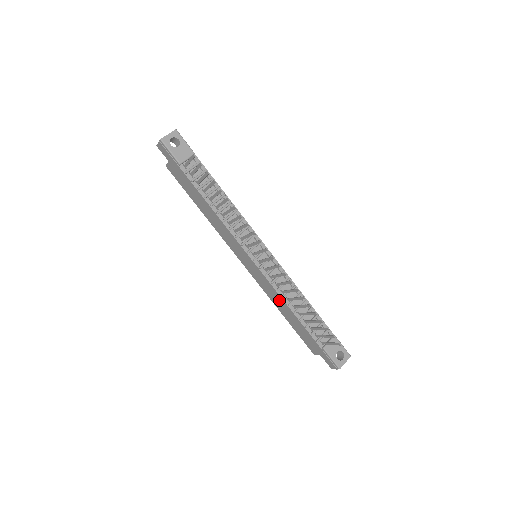
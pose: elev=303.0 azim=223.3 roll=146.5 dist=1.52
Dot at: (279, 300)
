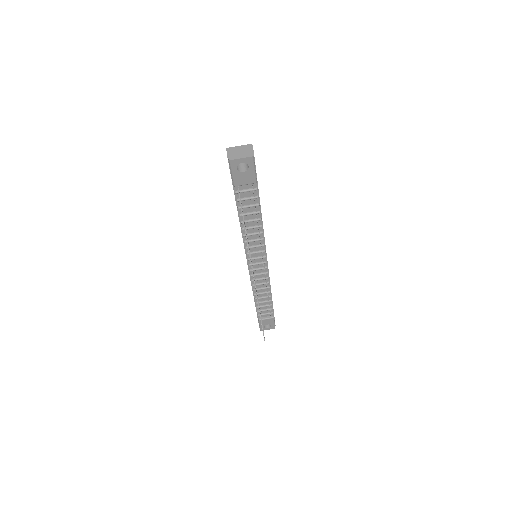
Dot at: occluded
